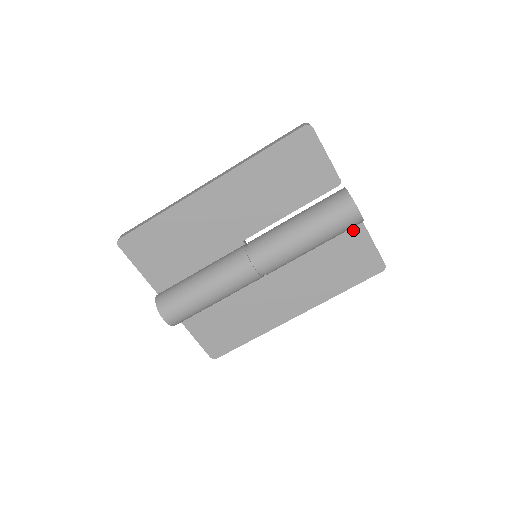
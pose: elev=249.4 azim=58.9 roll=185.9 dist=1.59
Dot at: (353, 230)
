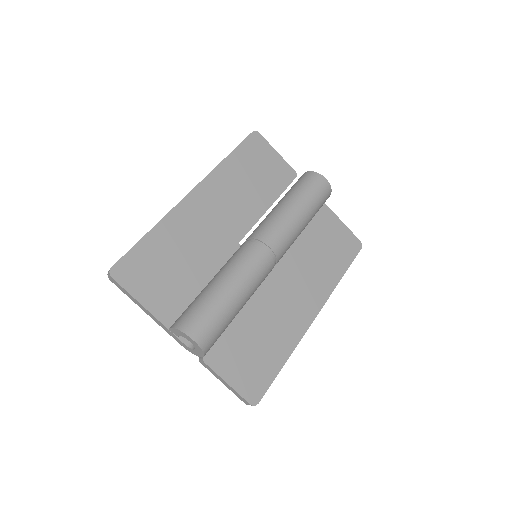
Dot at: (323, 214)
